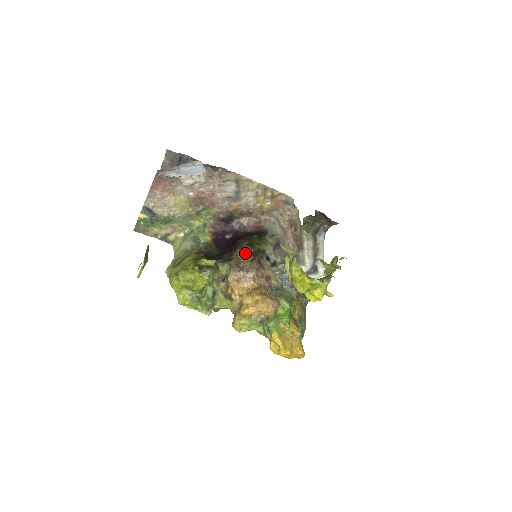
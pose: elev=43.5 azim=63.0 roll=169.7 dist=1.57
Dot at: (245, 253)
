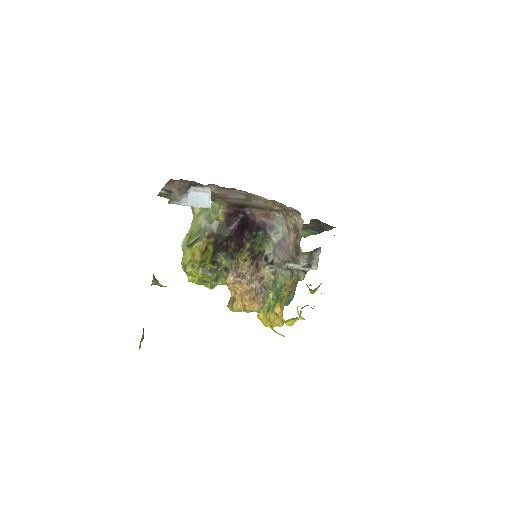
Dot at: (244, 259)
